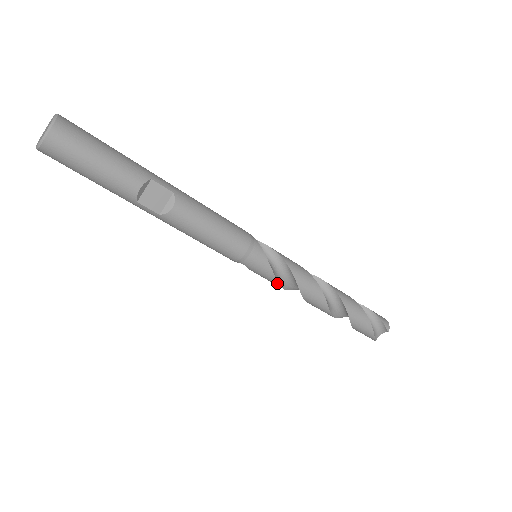
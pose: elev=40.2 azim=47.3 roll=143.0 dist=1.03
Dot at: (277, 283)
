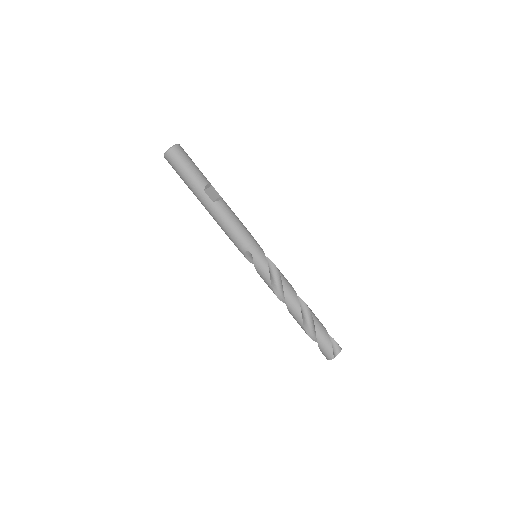
Dot at: (269, 274)
